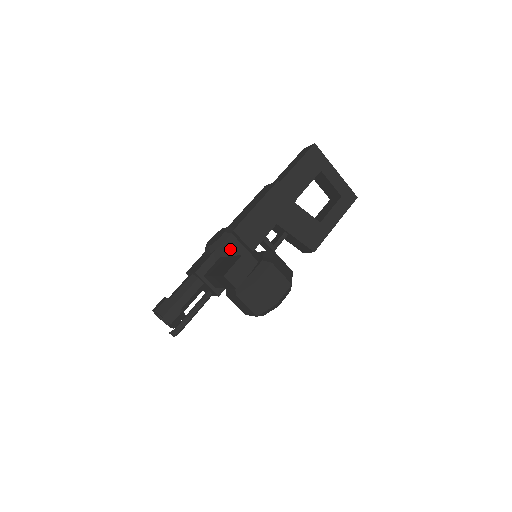
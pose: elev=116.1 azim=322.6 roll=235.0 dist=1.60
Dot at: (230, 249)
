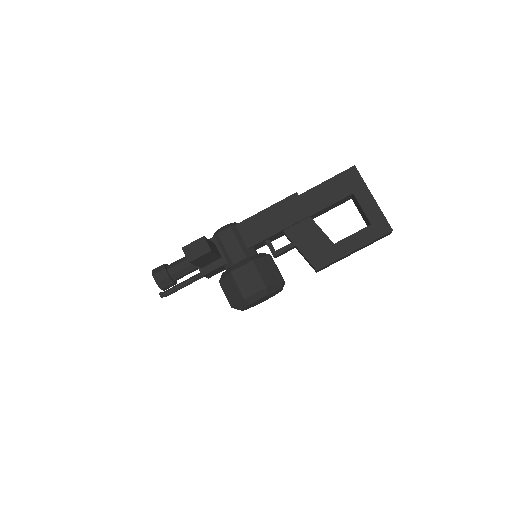
Dot at: (224, 239)
